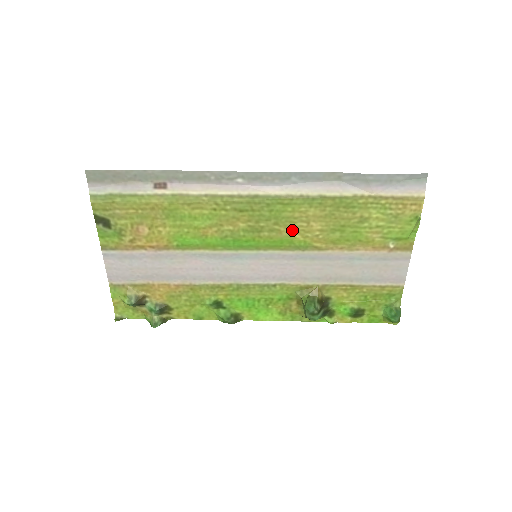
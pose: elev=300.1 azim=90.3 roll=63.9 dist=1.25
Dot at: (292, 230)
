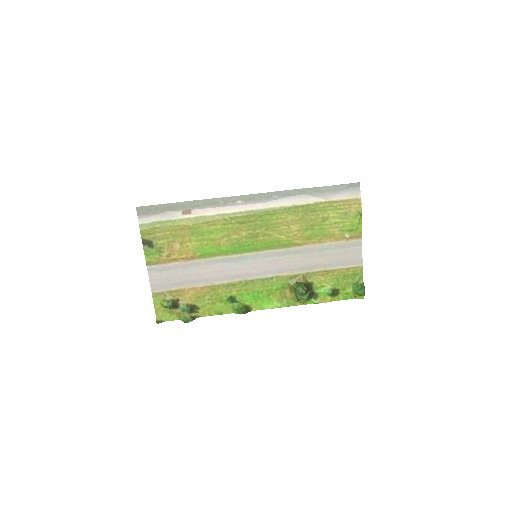
Dot at: (278, 233)
